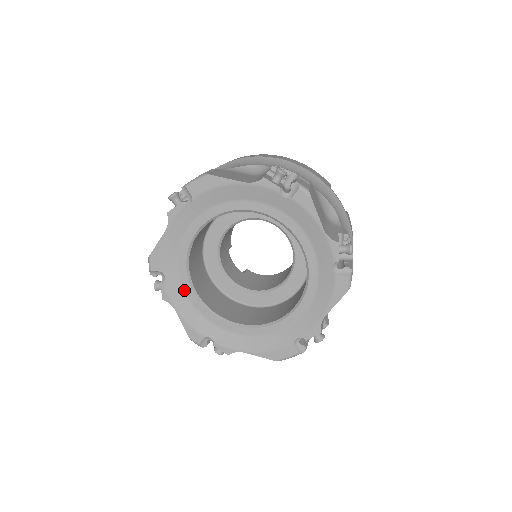
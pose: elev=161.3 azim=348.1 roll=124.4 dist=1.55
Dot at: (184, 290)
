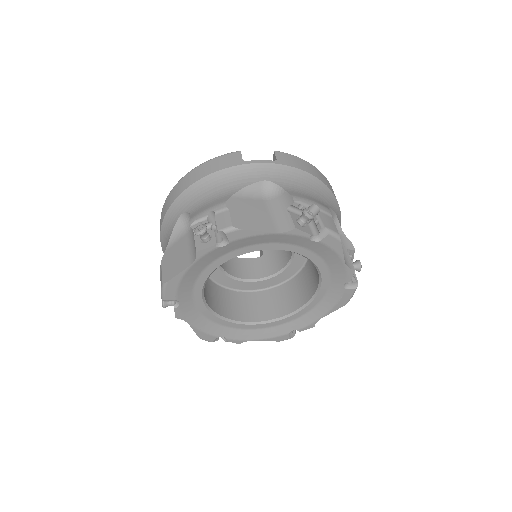
Dot at: (243, 329)
